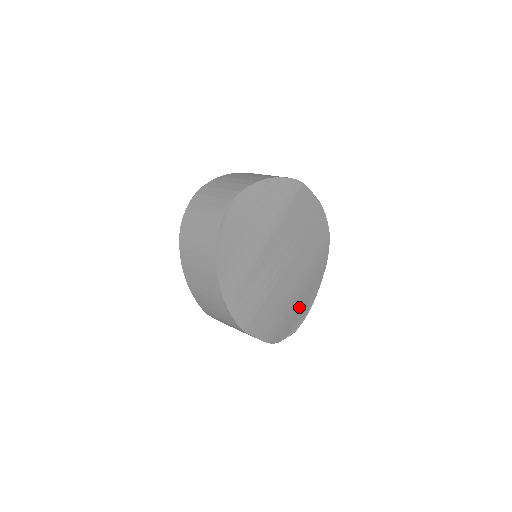
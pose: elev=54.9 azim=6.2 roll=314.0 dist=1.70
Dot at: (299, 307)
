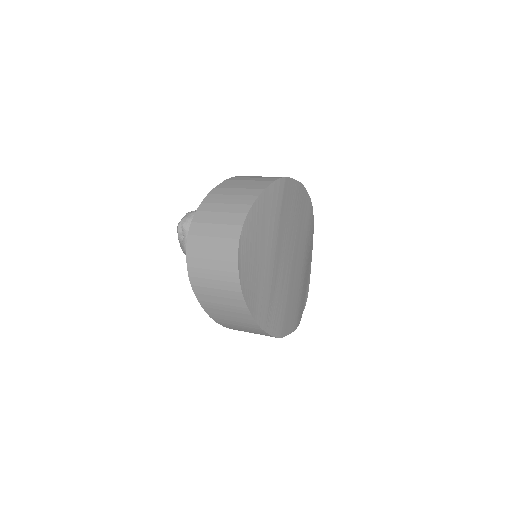
Dot at: (305, 280)
